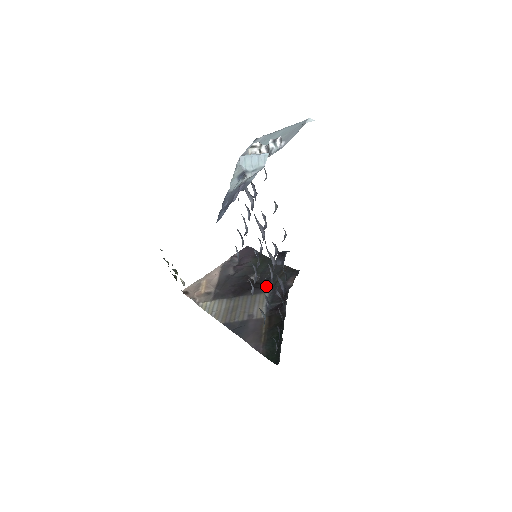
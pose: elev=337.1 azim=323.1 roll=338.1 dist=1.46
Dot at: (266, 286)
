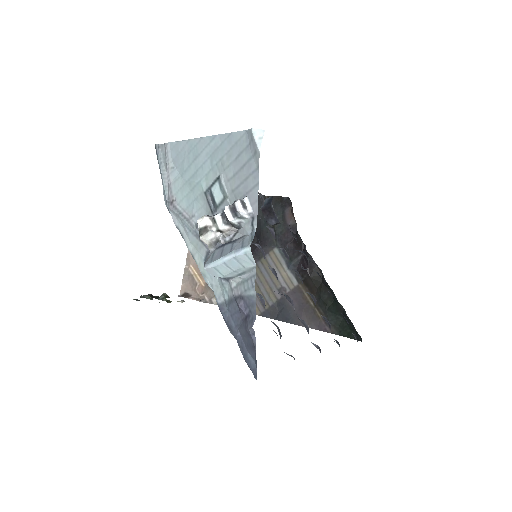
Dot at: (266, 238)
